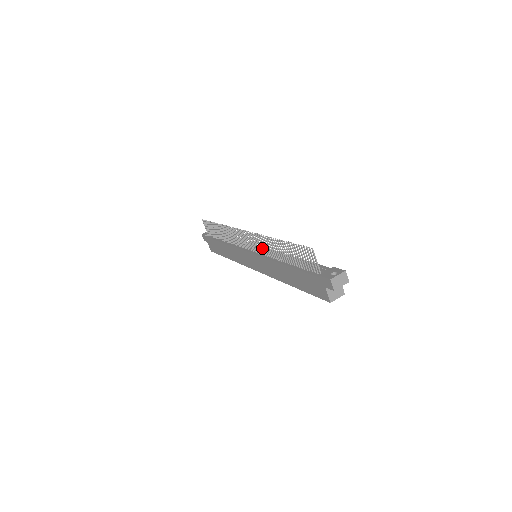
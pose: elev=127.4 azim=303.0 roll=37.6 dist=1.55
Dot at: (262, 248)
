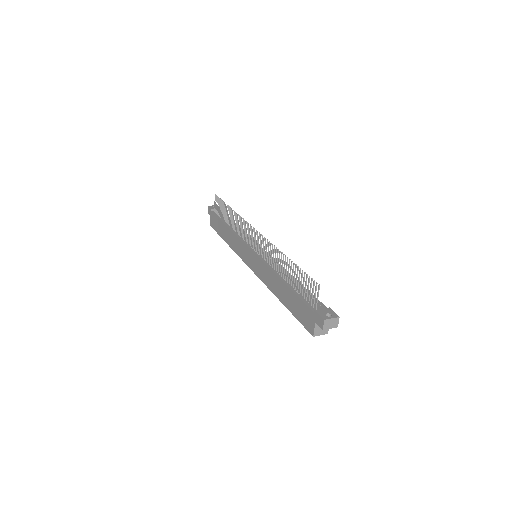
Dot at: (267, 255)
